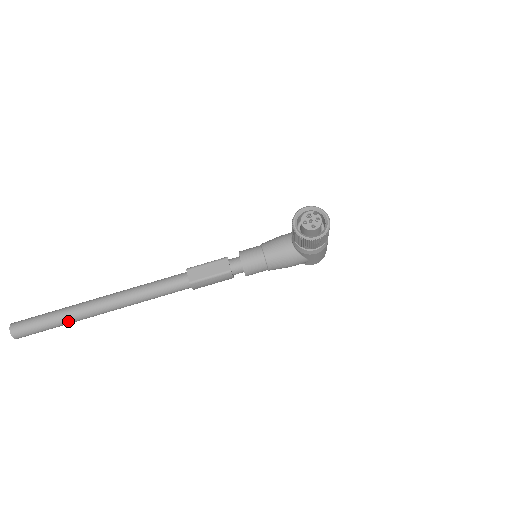
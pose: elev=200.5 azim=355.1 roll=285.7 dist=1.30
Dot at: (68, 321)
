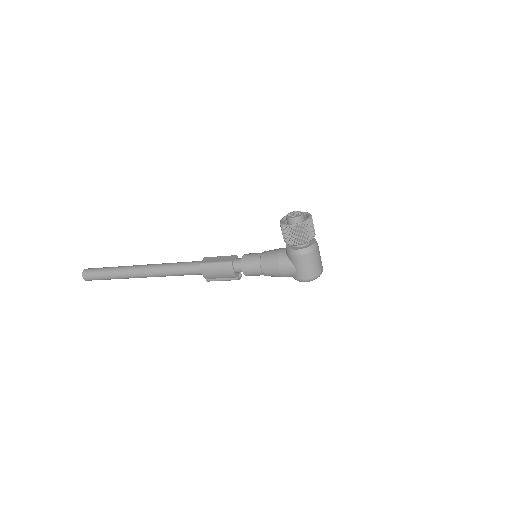
Dot at: (116, 273)
